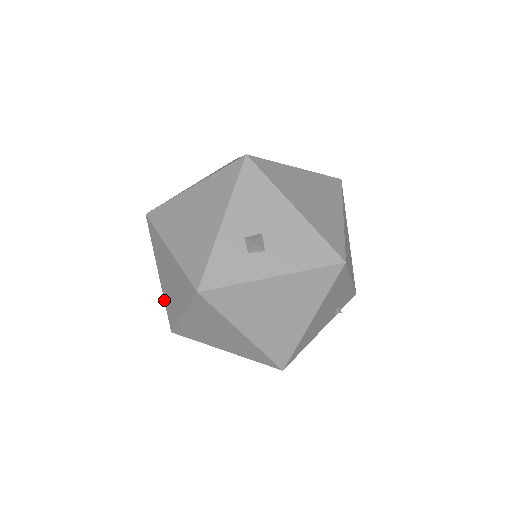
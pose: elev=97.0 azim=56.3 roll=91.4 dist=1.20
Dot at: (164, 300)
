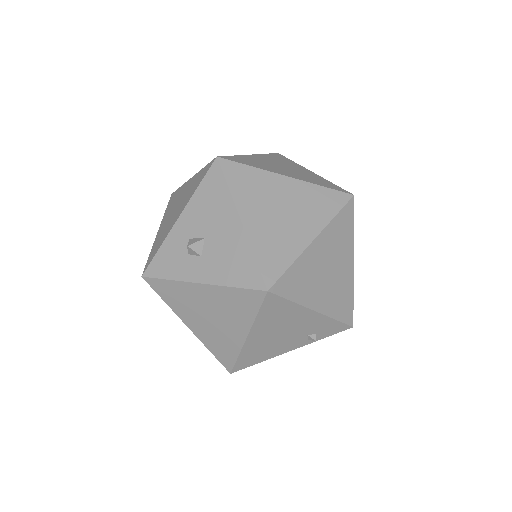
Dot at: occluded
